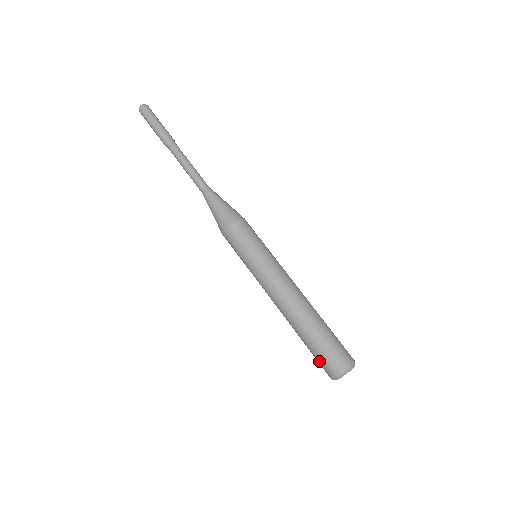
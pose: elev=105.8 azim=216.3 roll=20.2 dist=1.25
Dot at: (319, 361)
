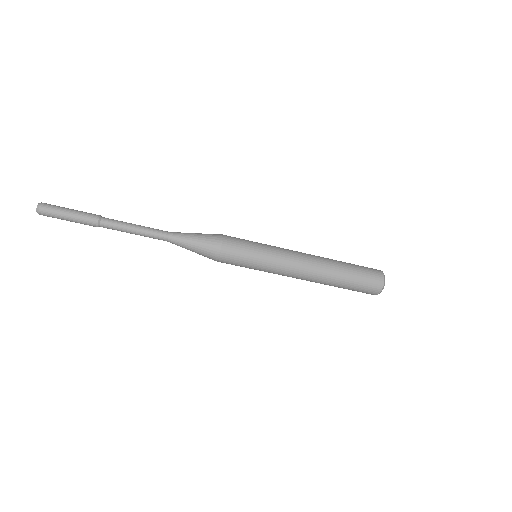
Dot at: (361, 291)
